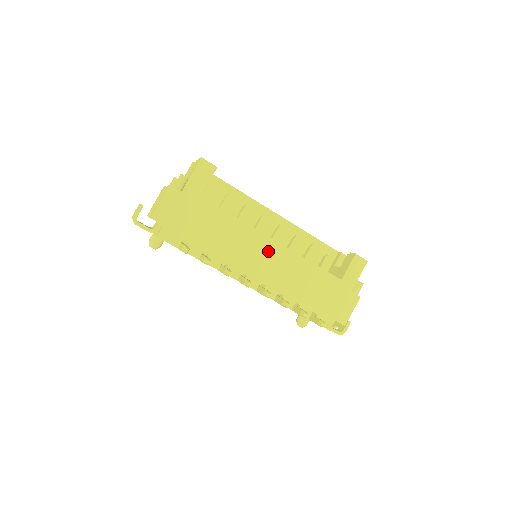
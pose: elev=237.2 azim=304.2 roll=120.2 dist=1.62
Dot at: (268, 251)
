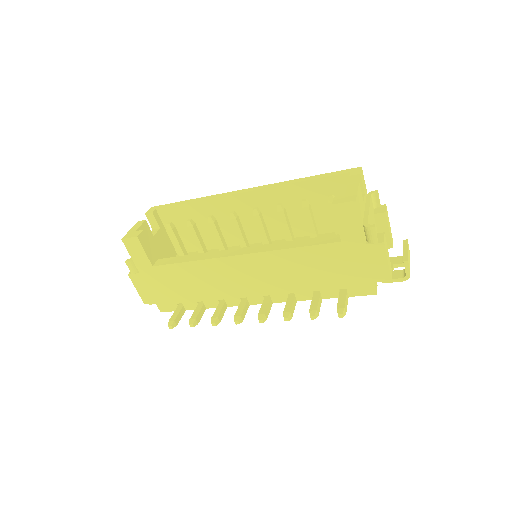
Dot at: (242, 267)
